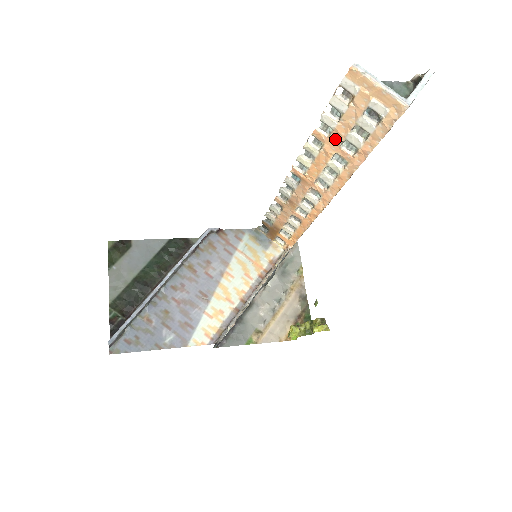
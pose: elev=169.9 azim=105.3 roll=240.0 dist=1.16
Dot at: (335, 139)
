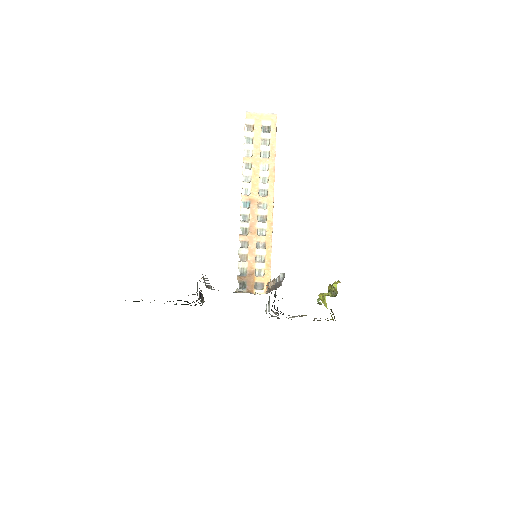
Dot at: (256, 155)
